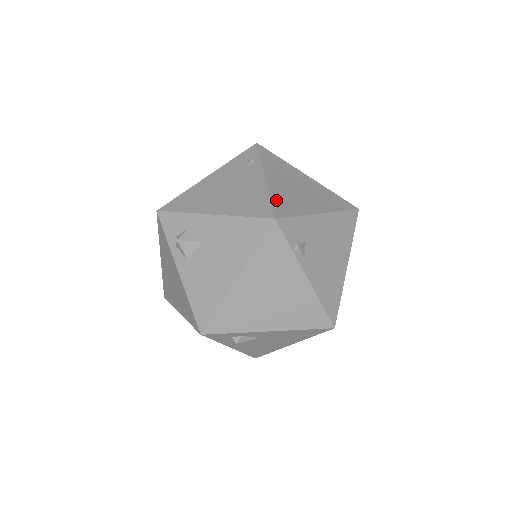
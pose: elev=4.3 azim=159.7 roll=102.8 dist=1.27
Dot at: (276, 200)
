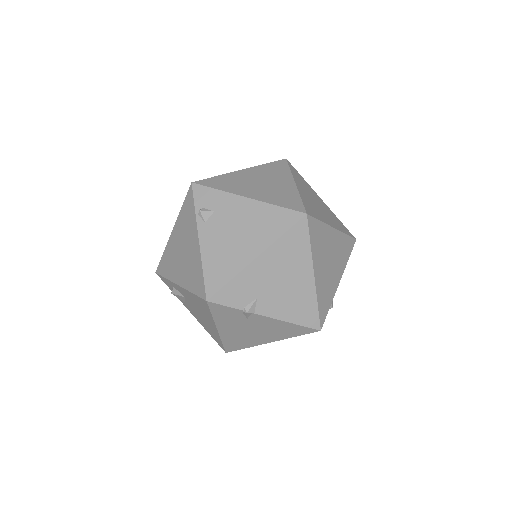
Dot at: (218, 178)
